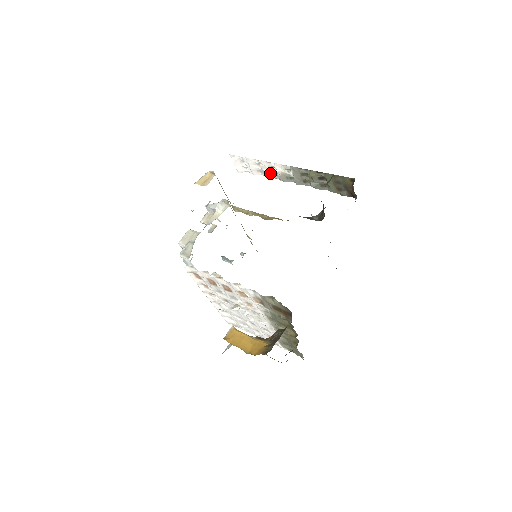
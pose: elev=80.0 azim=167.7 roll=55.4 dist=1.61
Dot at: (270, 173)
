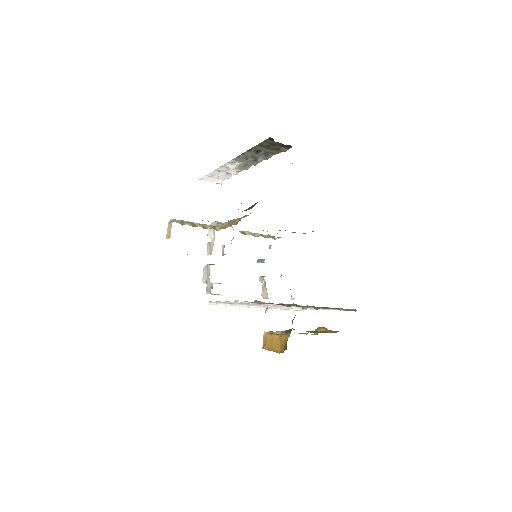
Dot at: (233, 171)
